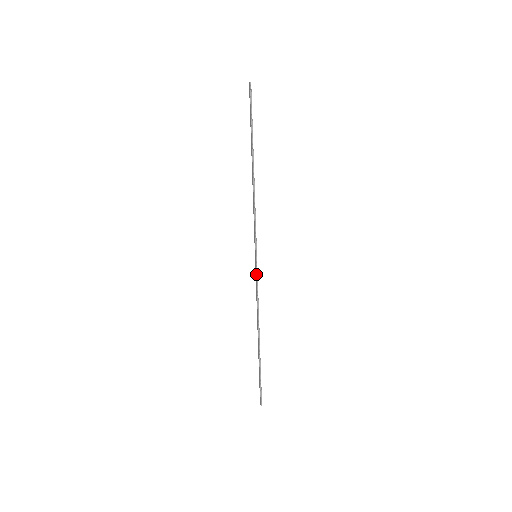
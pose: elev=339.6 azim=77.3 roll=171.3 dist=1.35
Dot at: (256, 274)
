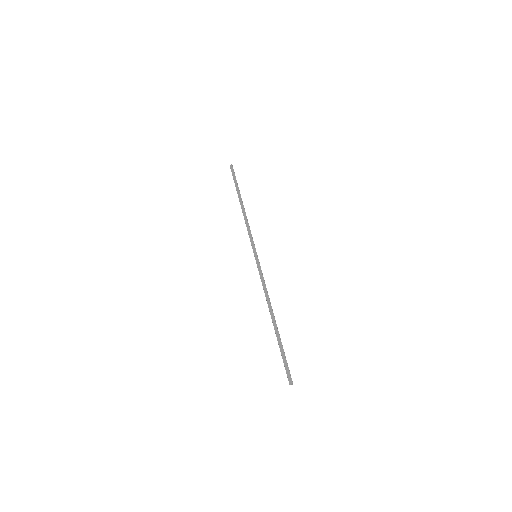
Dot at: (260, 267)
